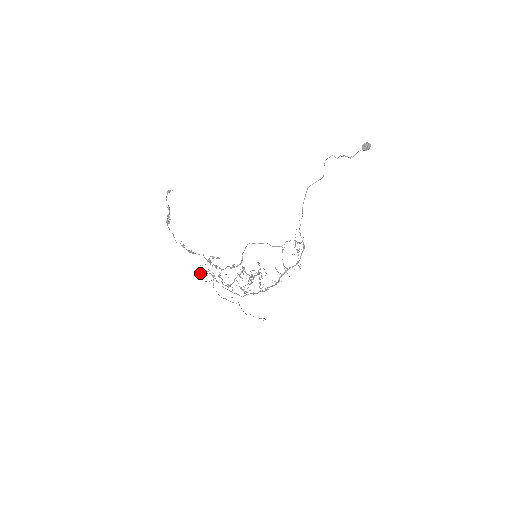
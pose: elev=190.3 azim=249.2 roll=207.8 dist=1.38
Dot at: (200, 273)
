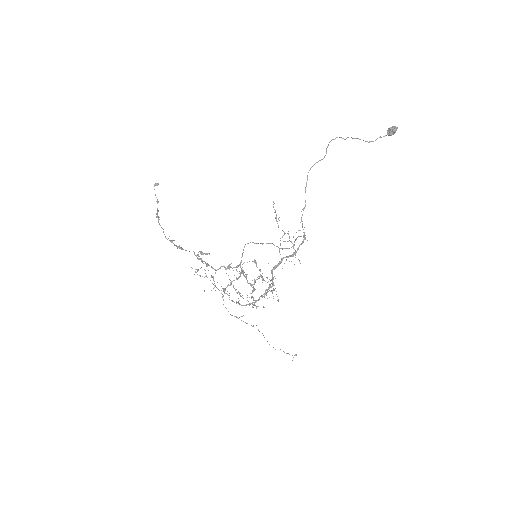
Dot at: occluded
